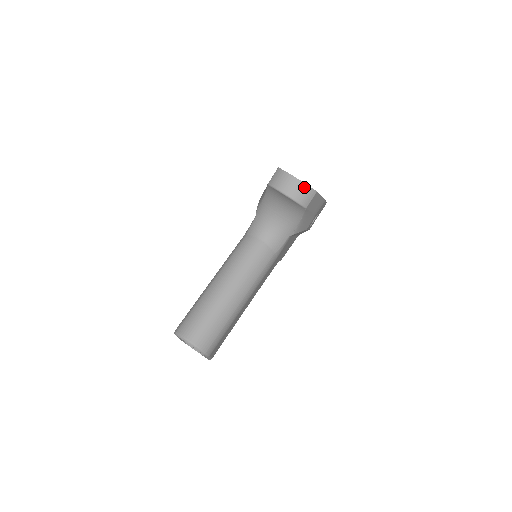
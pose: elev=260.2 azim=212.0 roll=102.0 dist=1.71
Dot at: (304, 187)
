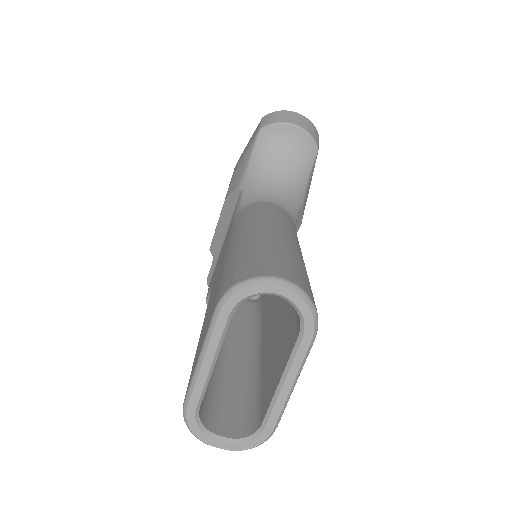
Dot at: (309, 122)
